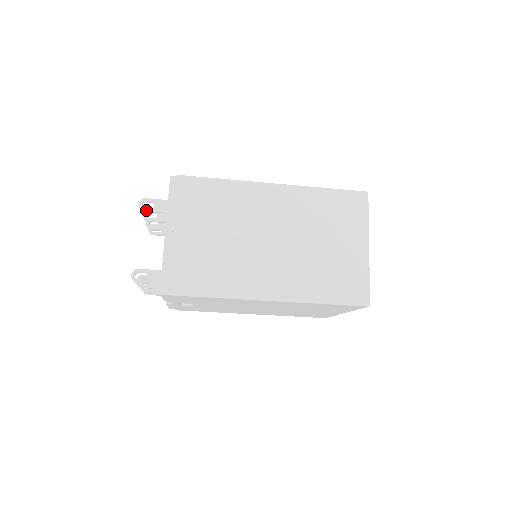
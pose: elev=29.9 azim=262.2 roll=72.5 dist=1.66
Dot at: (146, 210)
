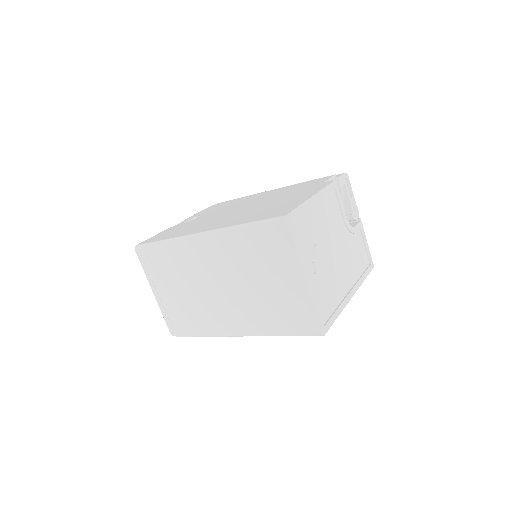
Dot at: occluded
